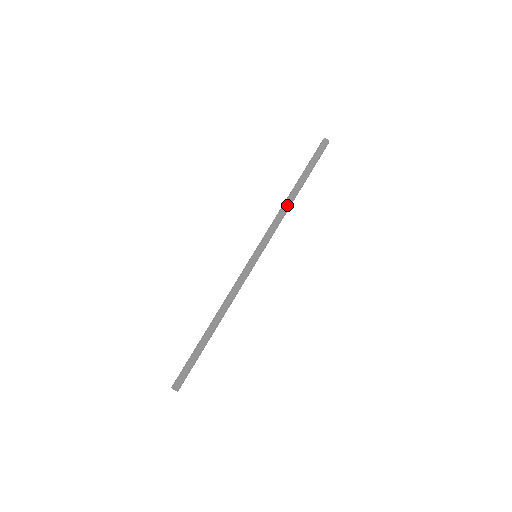
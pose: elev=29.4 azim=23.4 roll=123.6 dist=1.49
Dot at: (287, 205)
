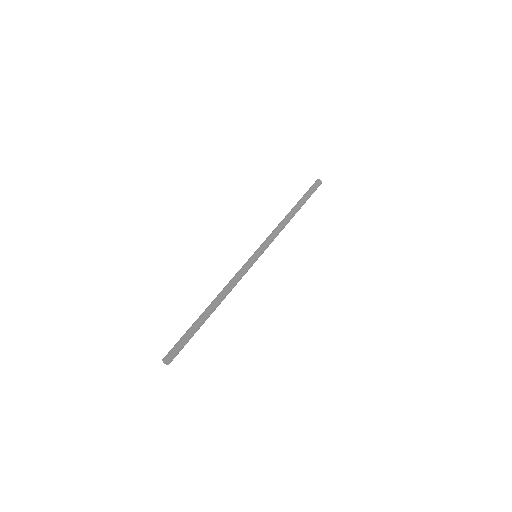
Dot at: occluded
